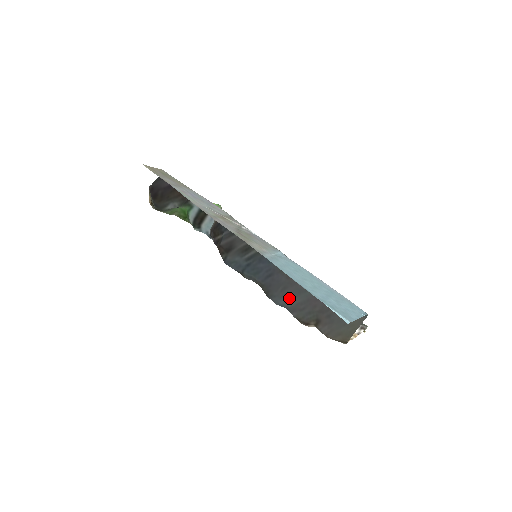
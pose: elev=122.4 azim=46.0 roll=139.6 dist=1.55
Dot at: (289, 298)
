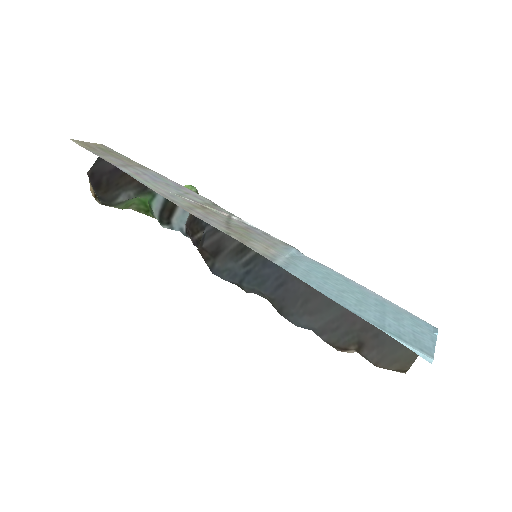
Dot at: (314, 315)
